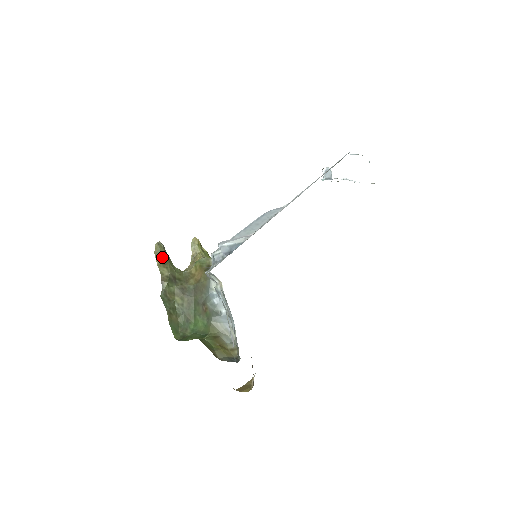
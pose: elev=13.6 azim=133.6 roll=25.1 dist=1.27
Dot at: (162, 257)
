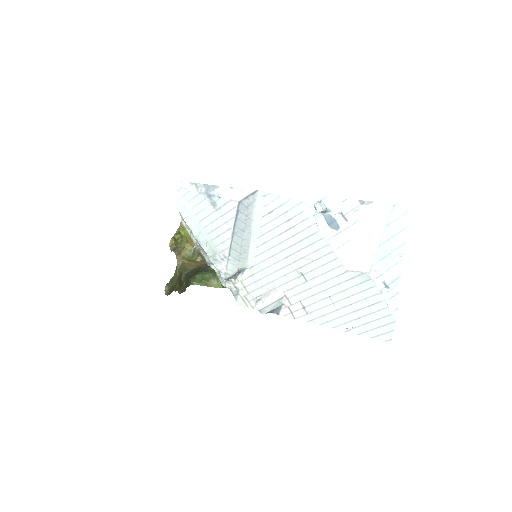
Dot at: (172, 290)
